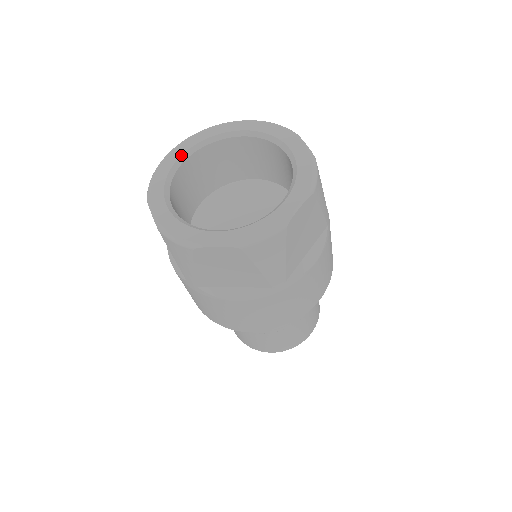
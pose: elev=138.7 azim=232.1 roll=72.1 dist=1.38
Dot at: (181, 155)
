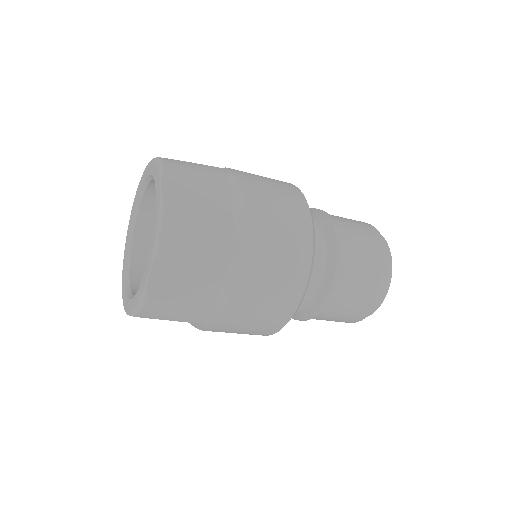
Dot at: (148, 175)
